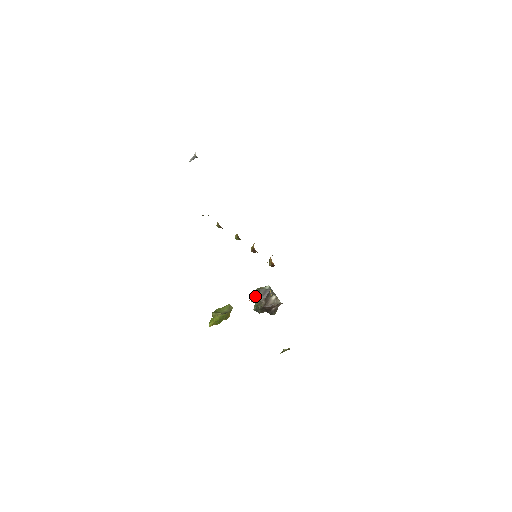
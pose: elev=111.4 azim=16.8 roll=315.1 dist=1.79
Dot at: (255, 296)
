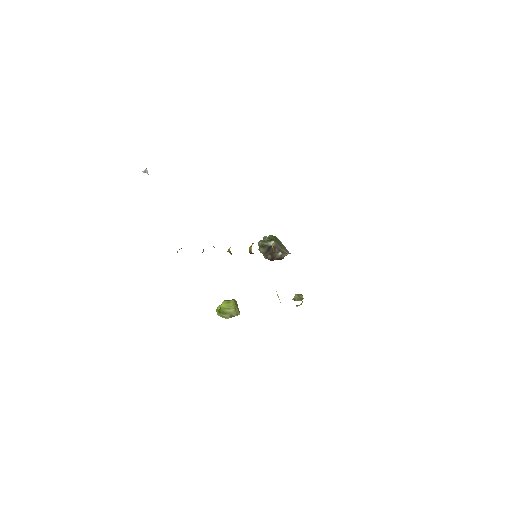
Dot at: (259, 250)
